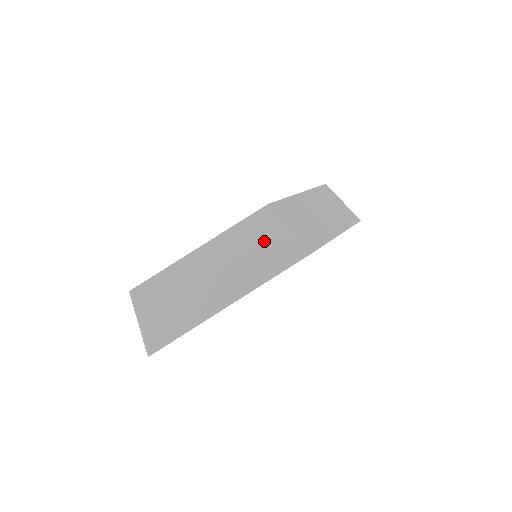
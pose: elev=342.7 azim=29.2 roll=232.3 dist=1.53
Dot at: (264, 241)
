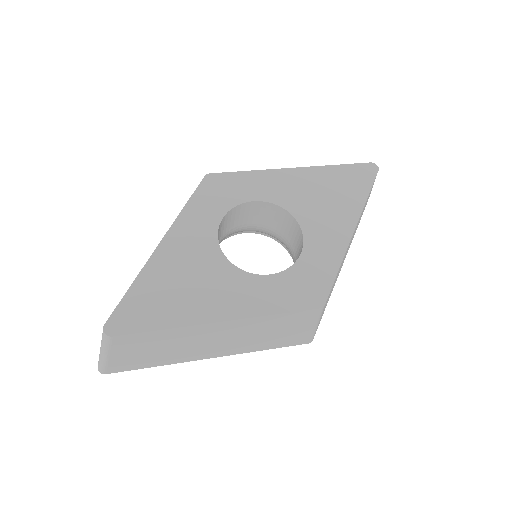
Dot at: (288, 329)
